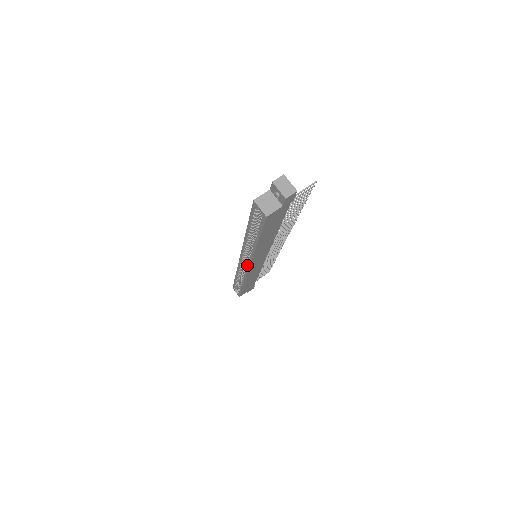
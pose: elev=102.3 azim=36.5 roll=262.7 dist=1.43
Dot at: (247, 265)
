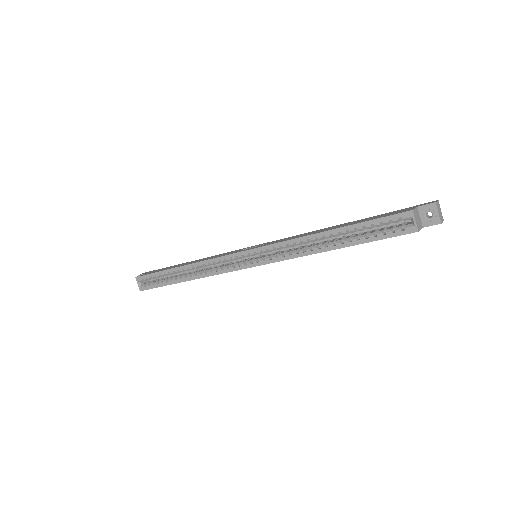
Dot at: (254, 263)
